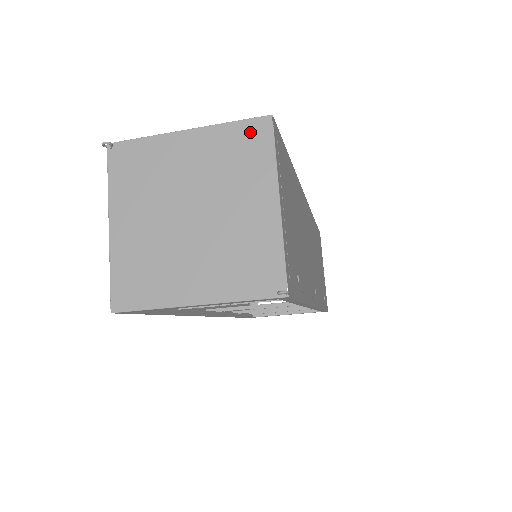
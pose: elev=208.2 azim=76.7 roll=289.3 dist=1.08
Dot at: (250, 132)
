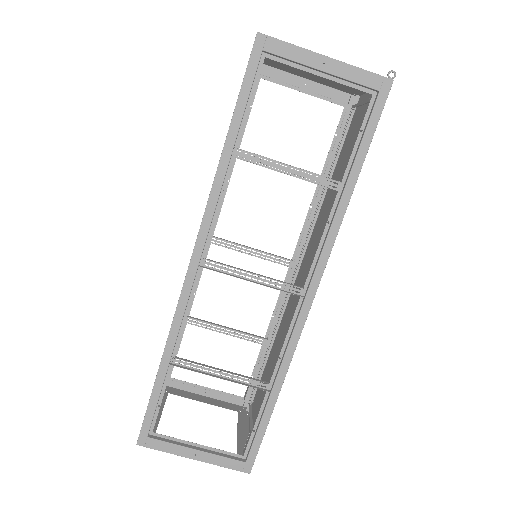
Dot at: (347, 91)
